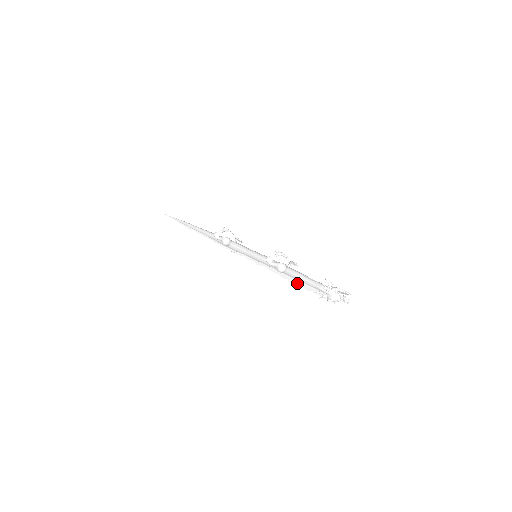
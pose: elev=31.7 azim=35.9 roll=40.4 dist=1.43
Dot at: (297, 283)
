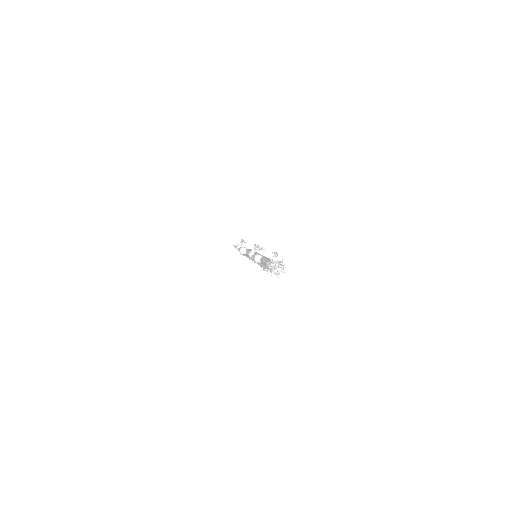
Dot at: (264, 268)
